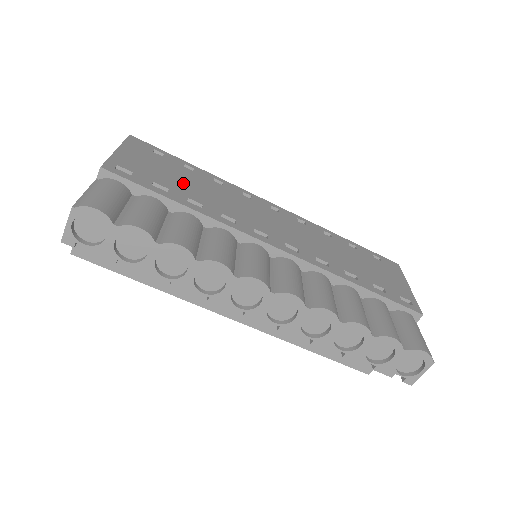
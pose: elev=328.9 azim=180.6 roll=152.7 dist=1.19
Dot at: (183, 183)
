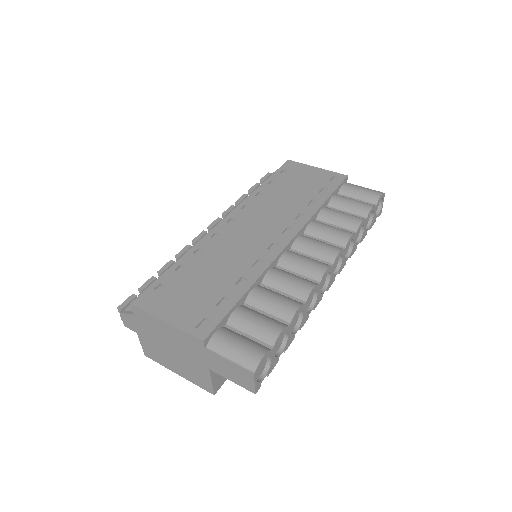
Dot at: (210, 282)
